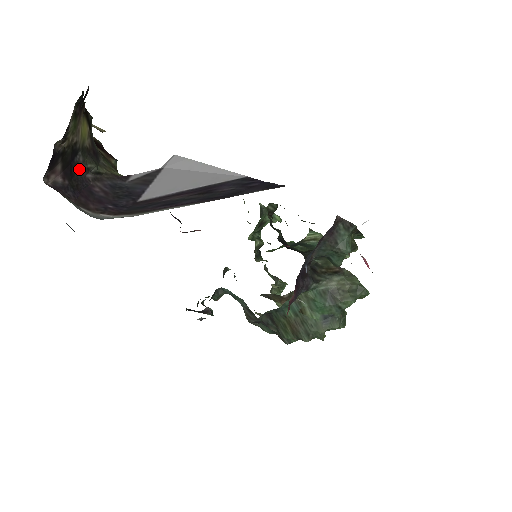
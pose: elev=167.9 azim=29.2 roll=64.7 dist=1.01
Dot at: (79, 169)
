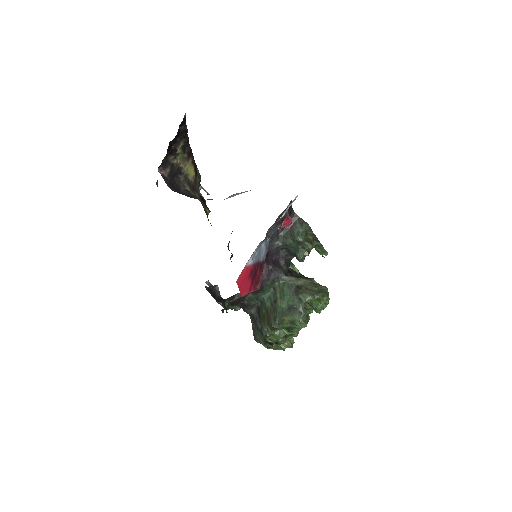
Dot at: (179, 181)
